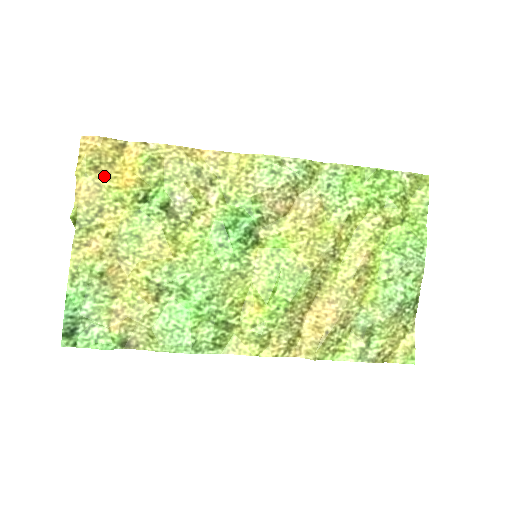
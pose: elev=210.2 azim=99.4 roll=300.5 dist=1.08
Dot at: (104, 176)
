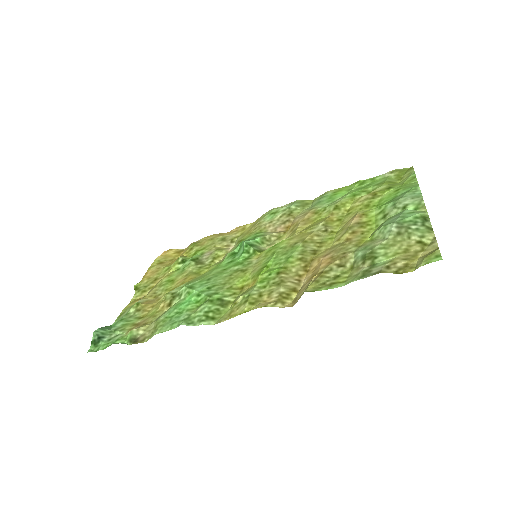
Dot at: (164, 265)
